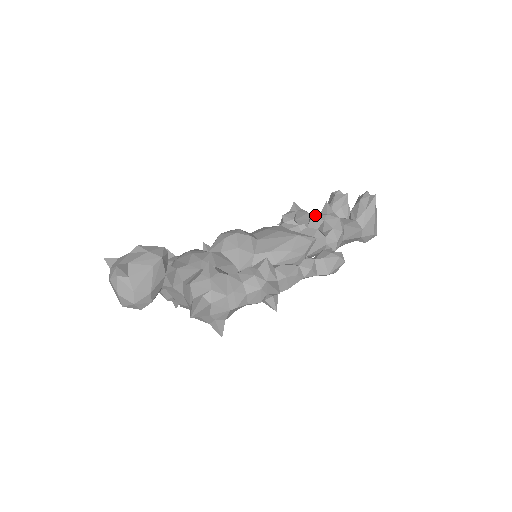
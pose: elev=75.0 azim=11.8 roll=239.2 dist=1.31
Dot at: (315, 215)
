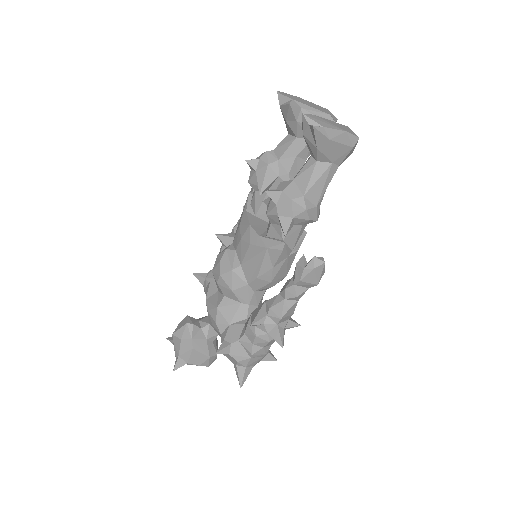
Dot at: (279, 147)
